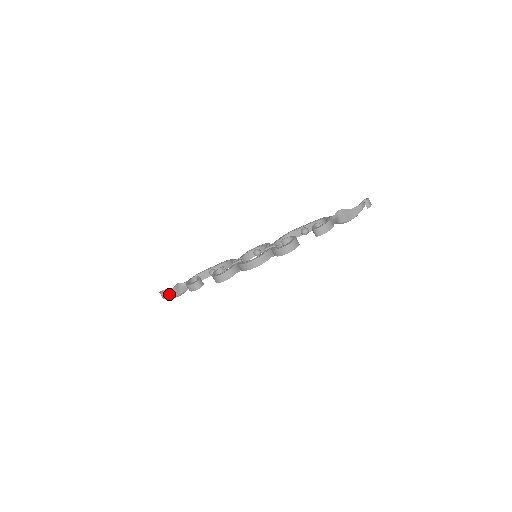
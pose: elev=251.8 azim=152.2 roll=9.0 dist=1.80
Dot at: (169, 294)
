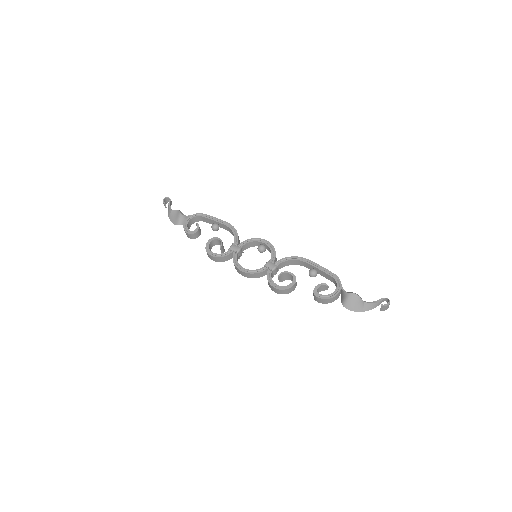
Dot at: (169, 212)
